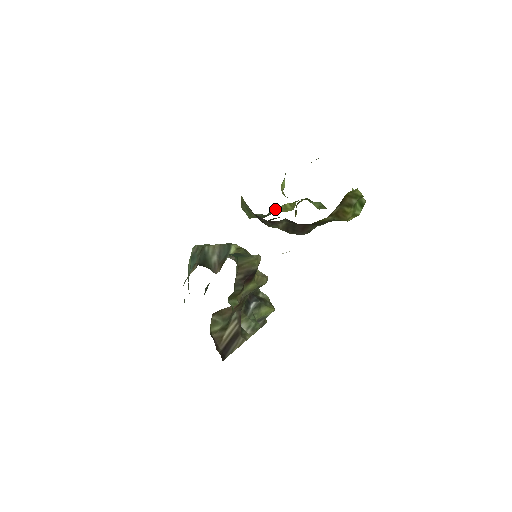
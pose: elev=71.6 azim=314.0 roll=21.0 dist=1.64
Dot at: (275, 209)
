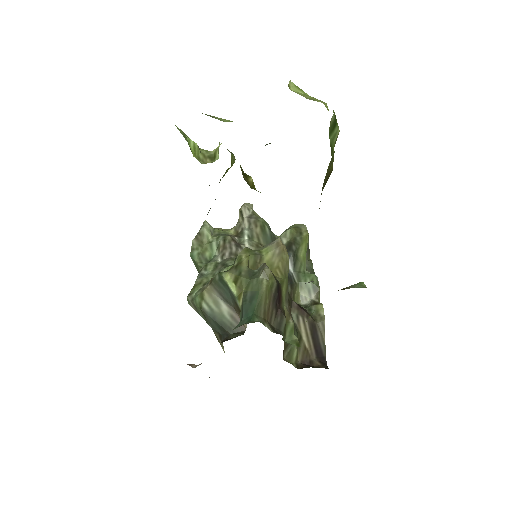
Dot at: occluded
